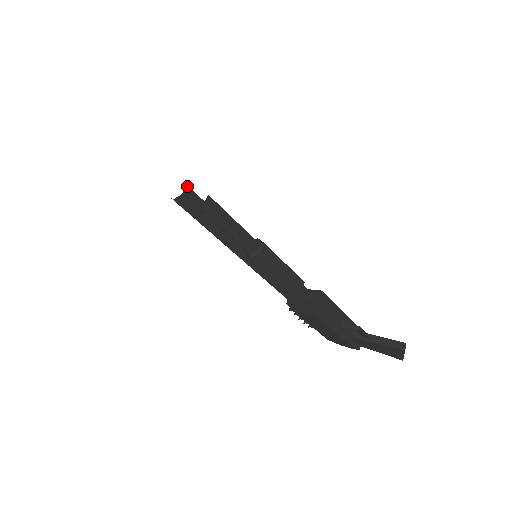
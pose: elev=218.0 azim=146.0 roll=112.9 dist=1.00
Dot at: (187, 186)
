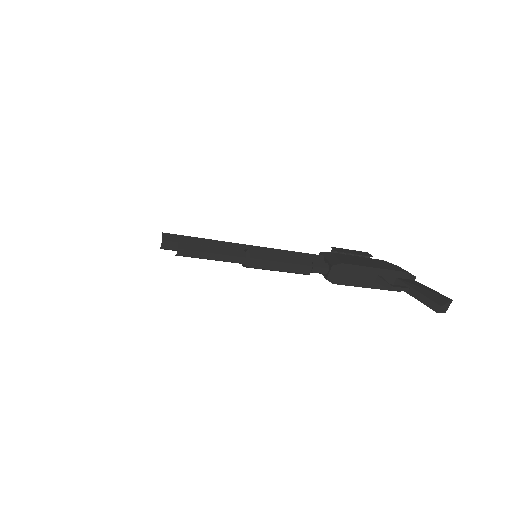
Dot at: (163, 241)
